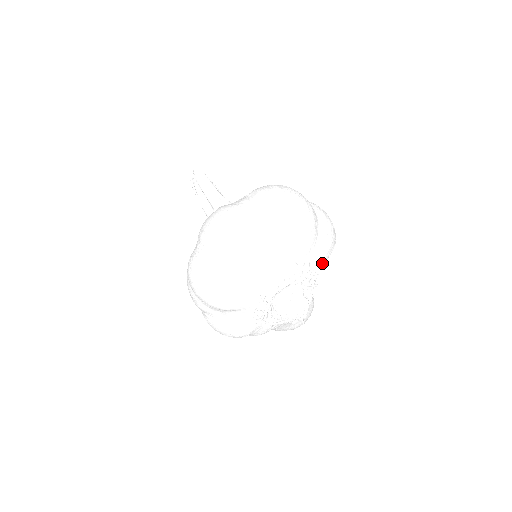
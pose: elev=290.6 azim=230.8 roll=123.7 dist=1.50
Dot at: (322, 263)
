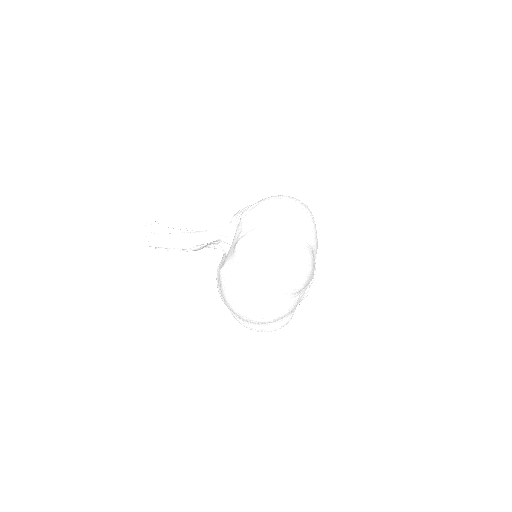
Dot at: occluded
